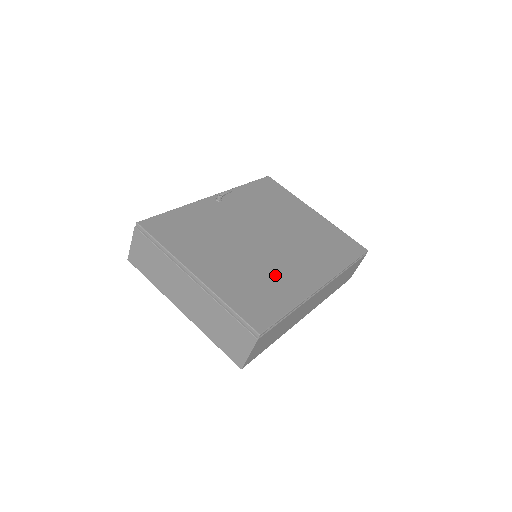
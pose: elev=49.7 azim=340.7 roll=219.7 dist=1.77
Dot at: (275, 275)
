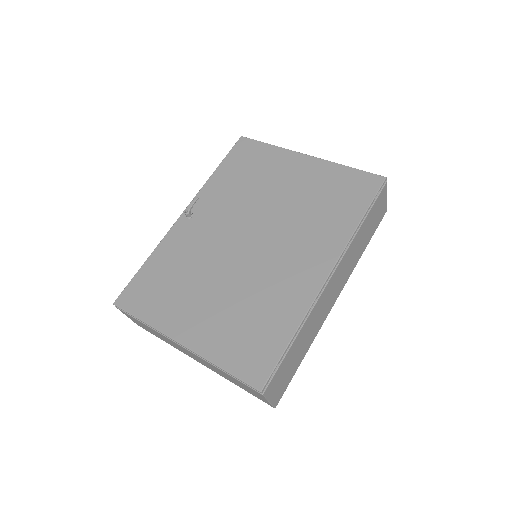
Dot at: (268, 292)
